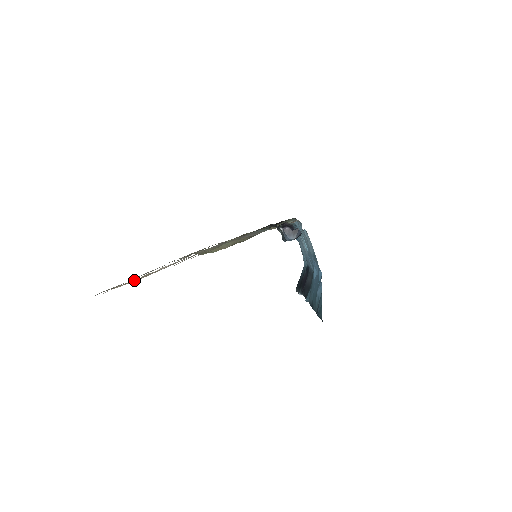
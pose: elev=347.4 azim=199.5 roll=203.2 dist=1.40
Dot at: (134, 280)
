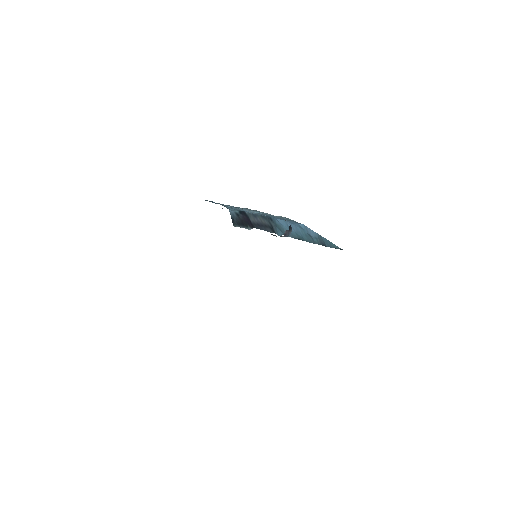
Dot at: occluded
